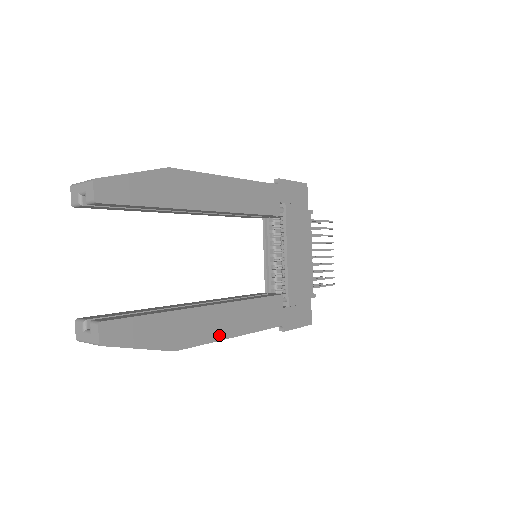
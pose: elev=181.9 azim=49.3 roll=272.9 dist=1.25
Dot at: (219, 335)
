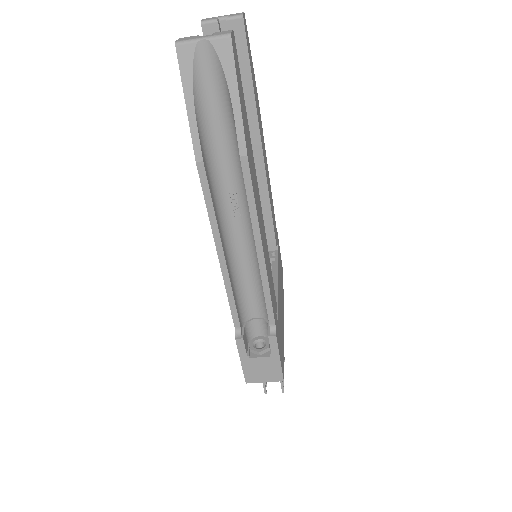
Dot at: (259, 222)
